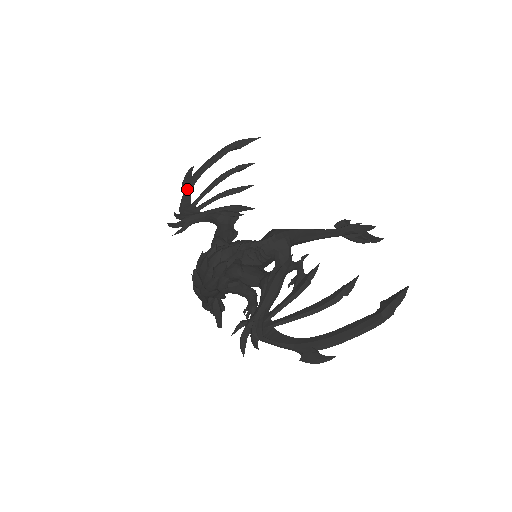
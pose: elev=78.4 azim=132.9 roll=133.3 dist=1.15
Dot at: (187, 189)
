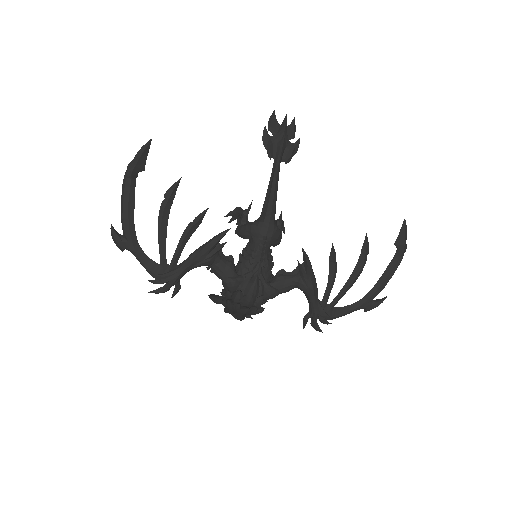
Dot at: (138, 255)
